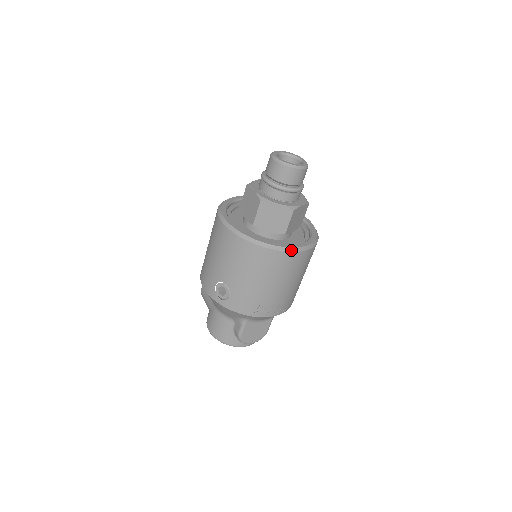
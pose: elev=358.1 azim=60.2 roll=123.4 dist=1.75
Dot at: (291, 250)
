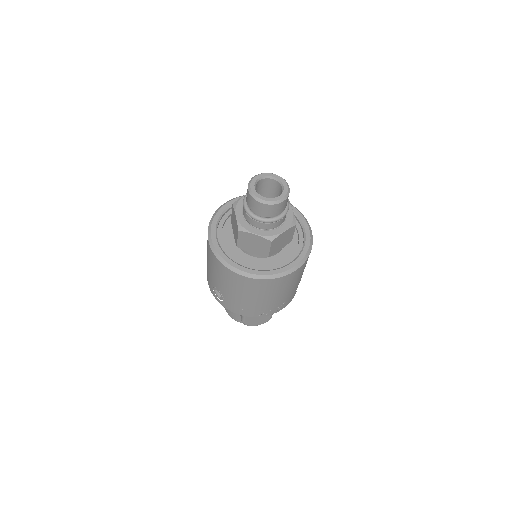
Dot at: (269, 277)
